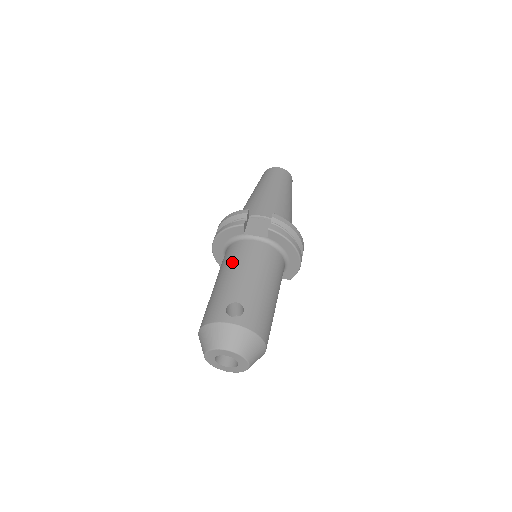
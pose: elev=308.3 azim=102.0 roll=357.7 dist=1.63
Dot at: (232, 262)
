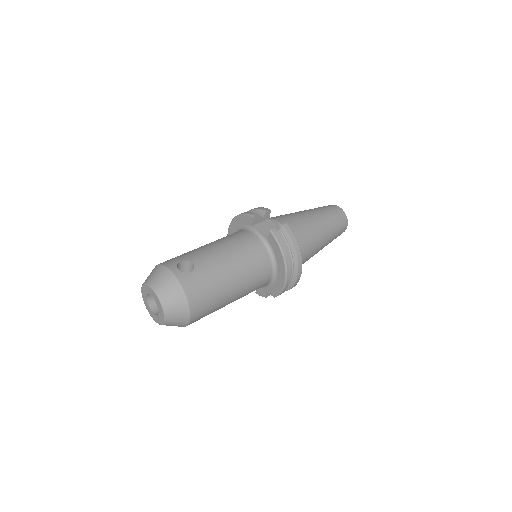
Dot at: (223, 239)
